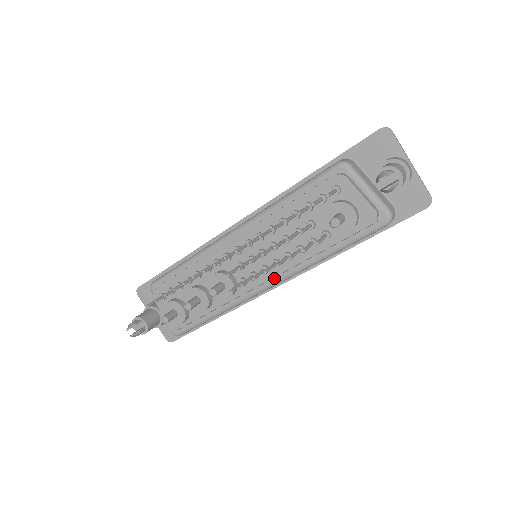
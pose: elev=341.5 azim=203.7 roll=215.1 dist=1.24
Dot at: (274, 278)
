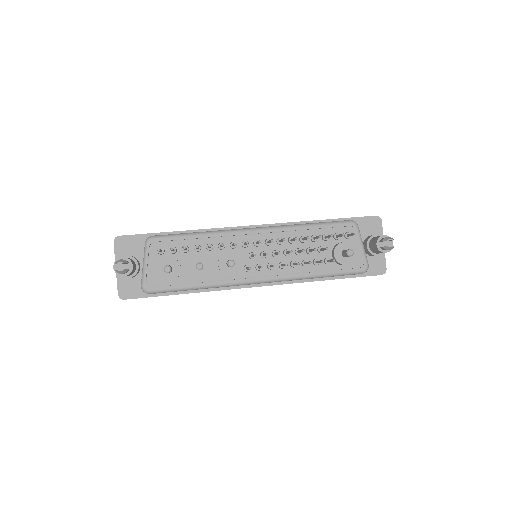
Dot at: (271, 276)
